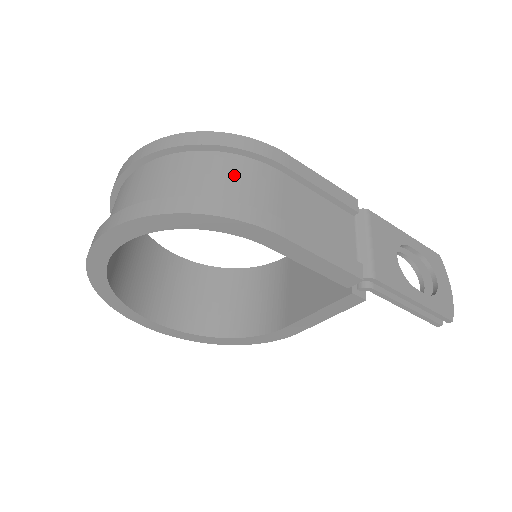
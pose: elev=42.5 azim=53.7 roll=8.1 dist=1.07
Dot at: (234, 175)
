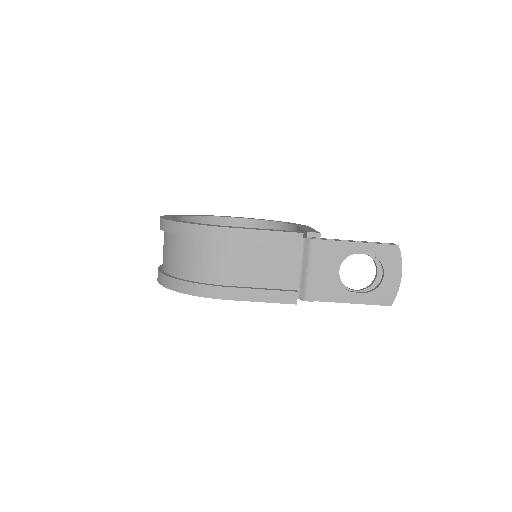
Dot at: (200, 257)
